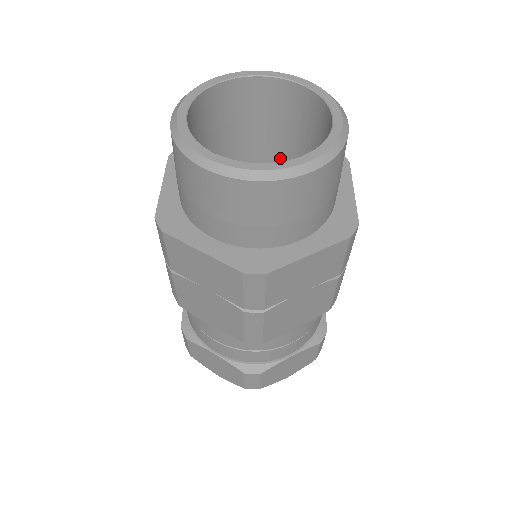
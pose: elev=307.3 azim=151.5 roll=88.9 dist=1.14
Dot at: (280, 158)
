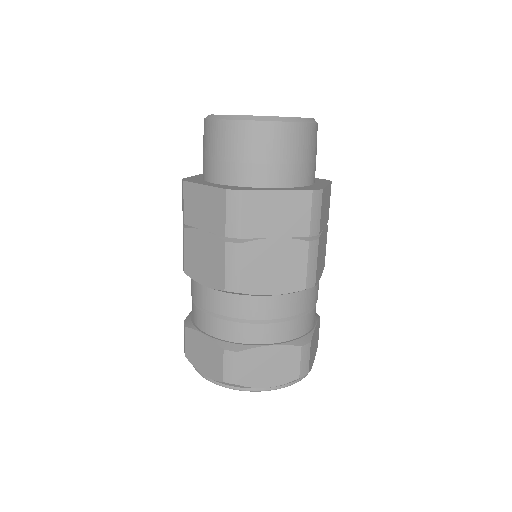
Dot at: occluded
